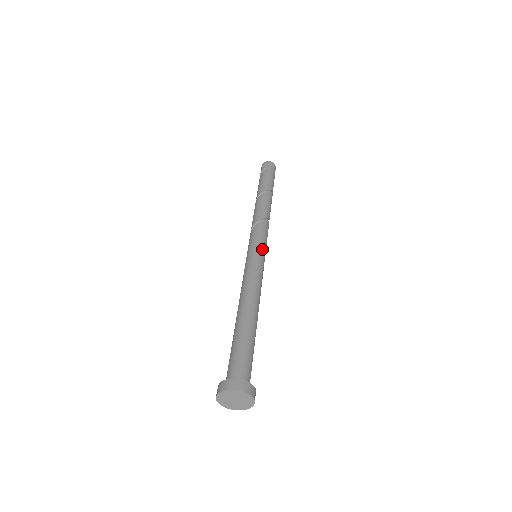
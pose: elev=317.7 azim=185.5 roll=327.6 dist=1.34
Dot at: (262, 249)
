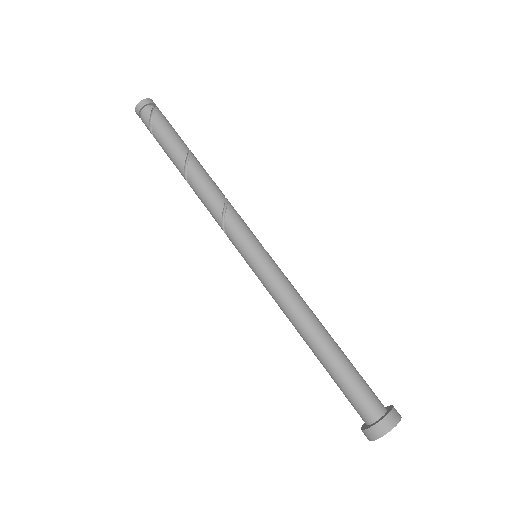
Dot at: (261, 246)
